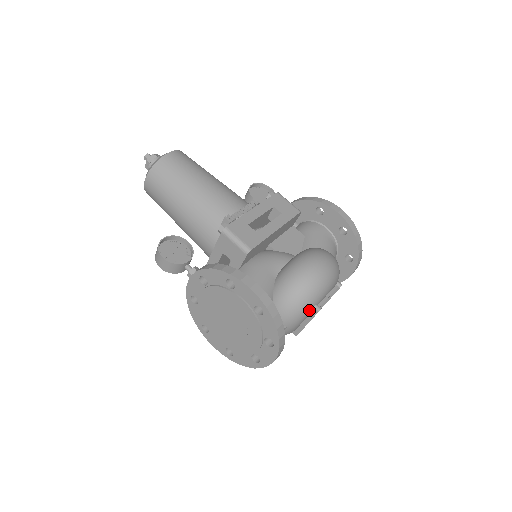
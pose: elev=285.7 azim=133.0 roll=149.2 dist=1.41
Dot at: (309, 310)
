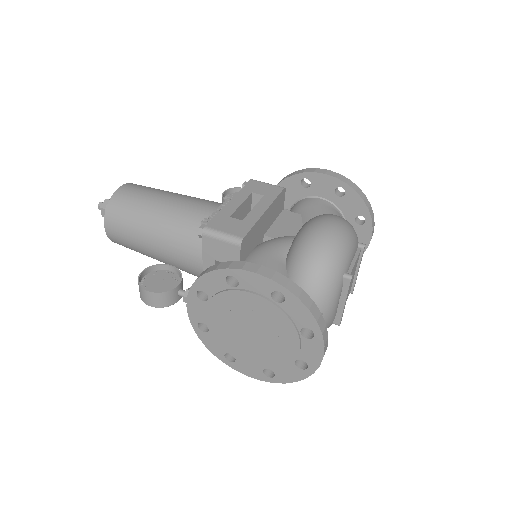
Dot at: (339, 282)
